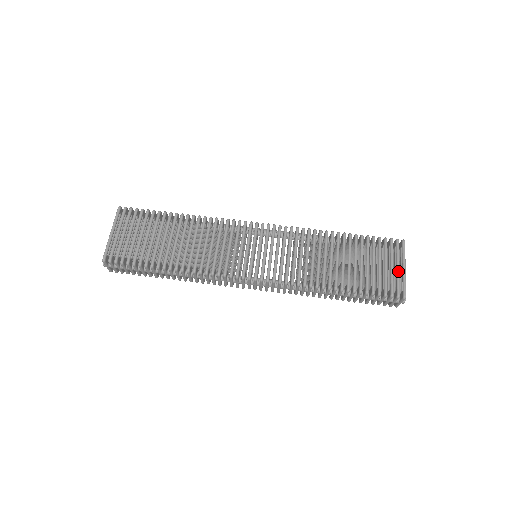
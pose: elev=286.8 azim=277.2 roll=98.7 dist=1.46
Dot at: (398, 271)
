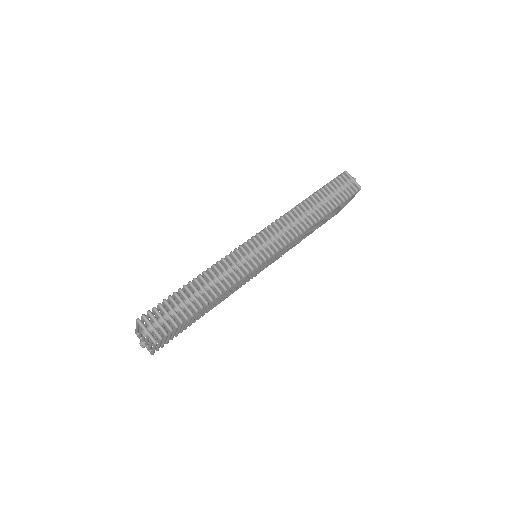
Dot at: occluded
